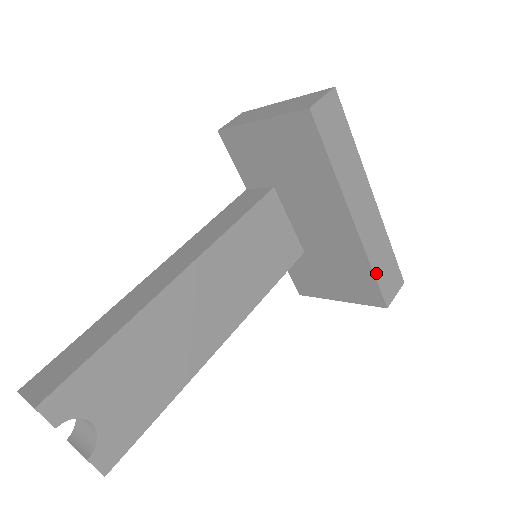
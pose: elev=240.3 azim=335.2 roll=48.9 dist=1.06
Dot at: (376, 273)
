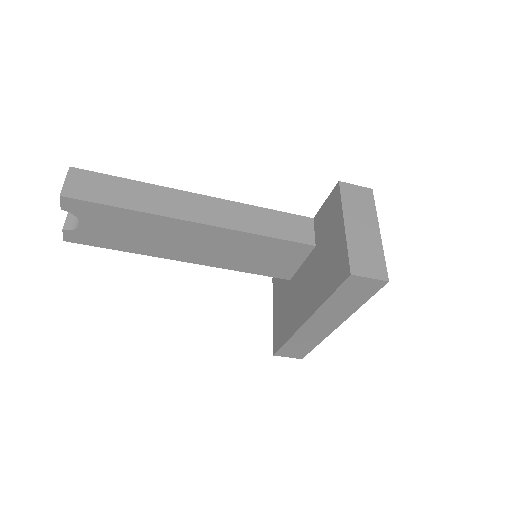
Dot at: (288, 343)
